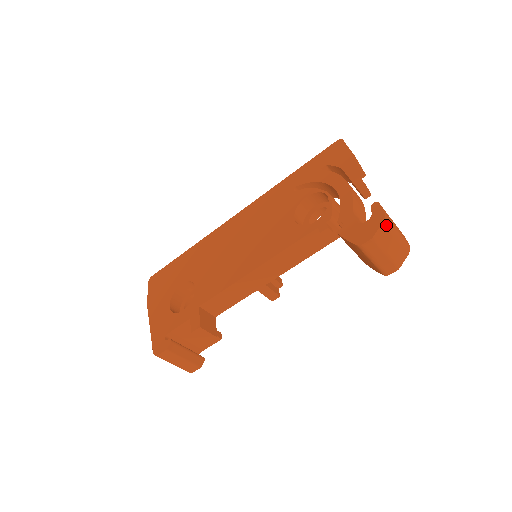
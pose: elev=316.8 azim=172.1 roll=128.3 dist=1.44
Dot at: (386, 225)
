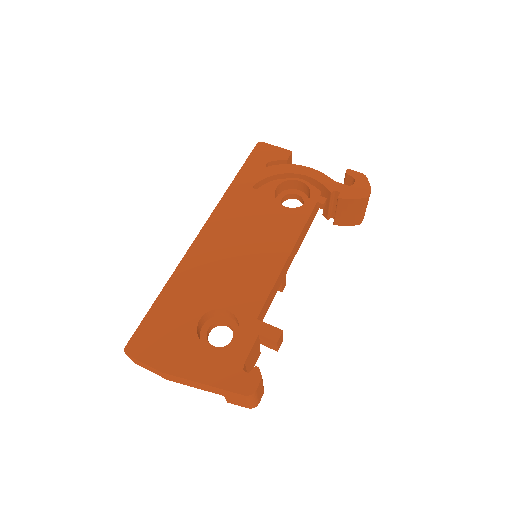
Dot at: occluded
